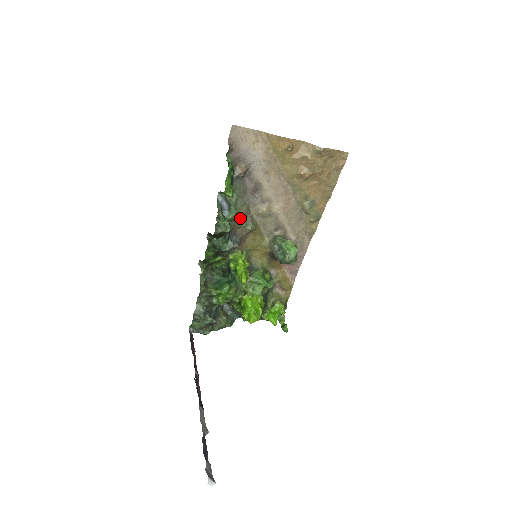
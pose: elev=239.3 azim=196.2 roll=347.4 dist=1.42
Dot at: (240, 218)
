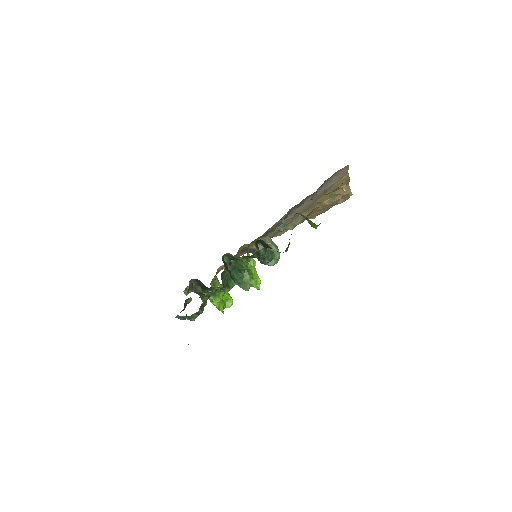
Dot at: (274, 226)
